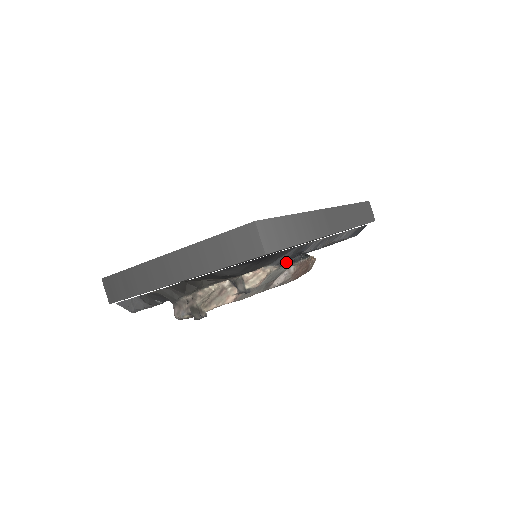
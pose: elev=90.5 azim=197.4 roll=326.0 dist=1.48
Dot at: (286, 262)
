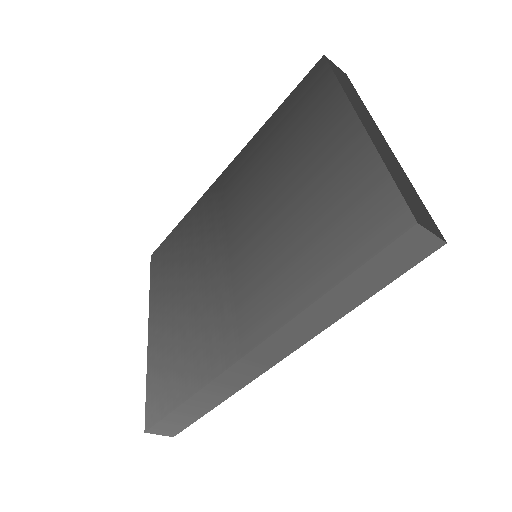
Dot at: occluded
